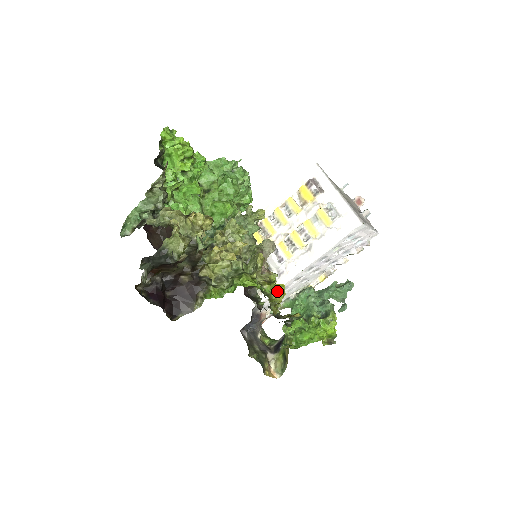
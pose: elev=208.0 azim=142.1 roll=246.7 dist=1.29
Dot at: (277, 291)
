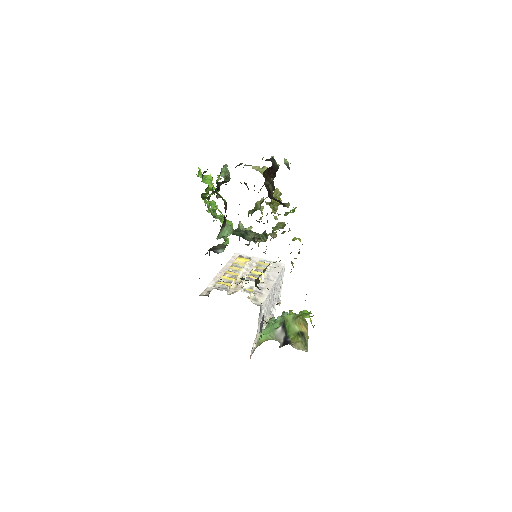
Dot at: (299, 239)
